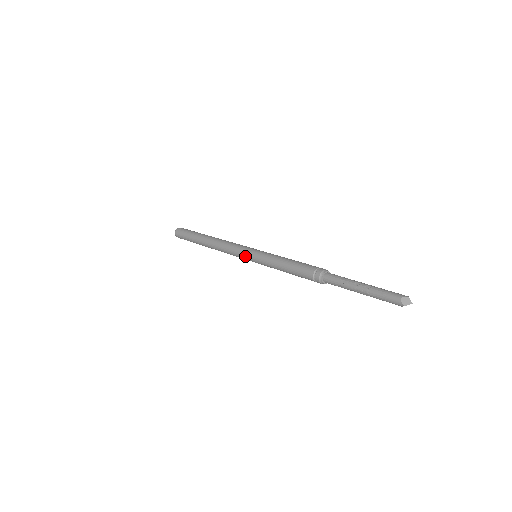
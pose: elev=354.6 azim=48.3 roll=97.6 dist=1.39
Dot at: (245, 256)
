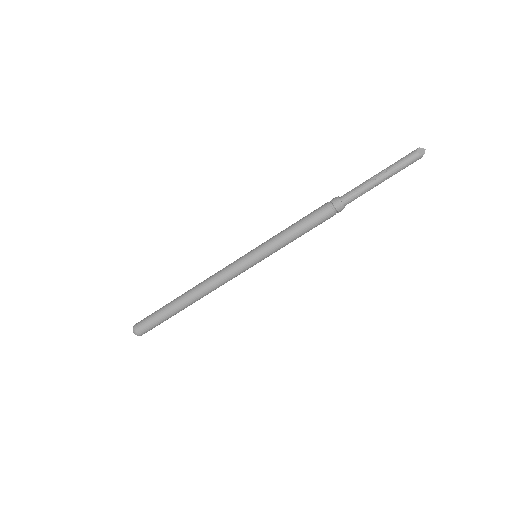
Dot at: (248, 265)
